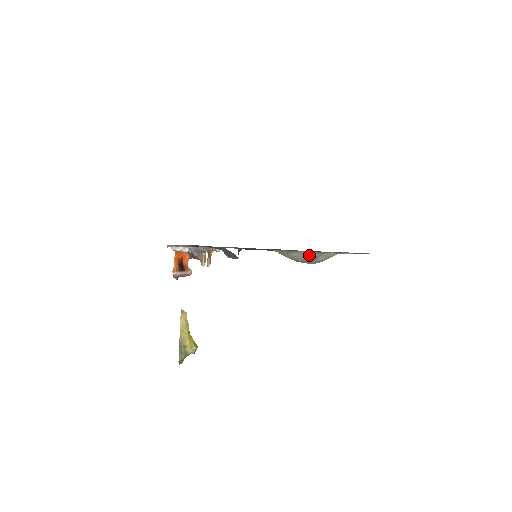
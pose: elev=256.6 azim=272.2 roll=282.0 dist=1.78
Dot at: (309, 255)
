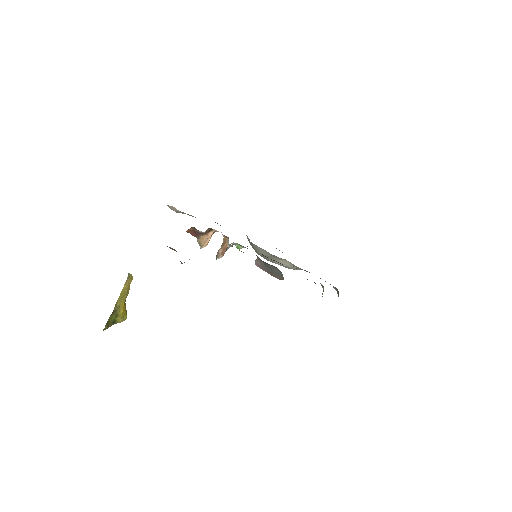
Dot at: (290, 266)
